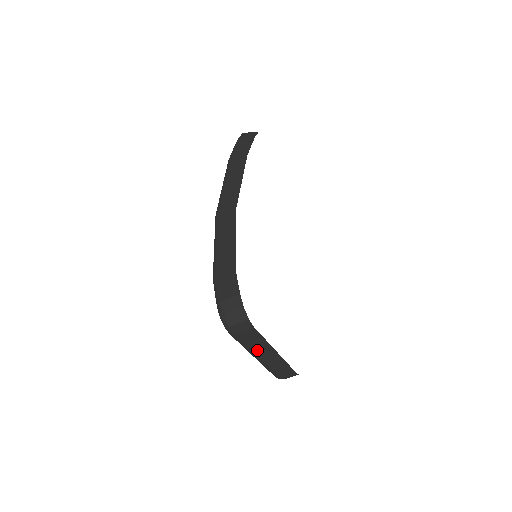
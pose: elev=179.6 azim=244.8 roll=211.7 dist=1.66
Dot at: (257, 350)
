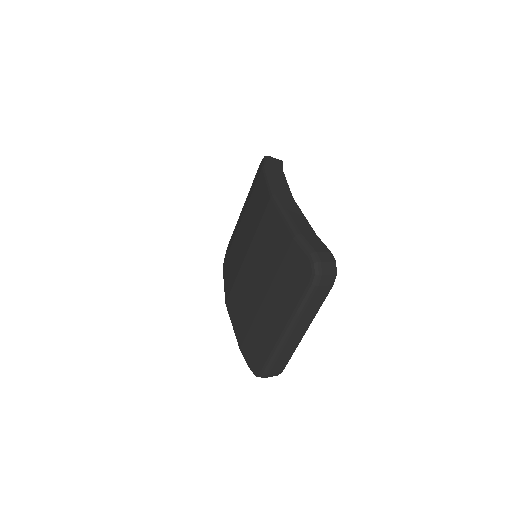
Dot at: (303, 318)
